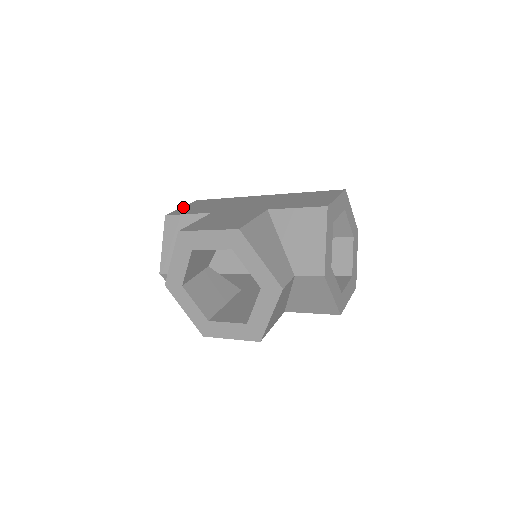
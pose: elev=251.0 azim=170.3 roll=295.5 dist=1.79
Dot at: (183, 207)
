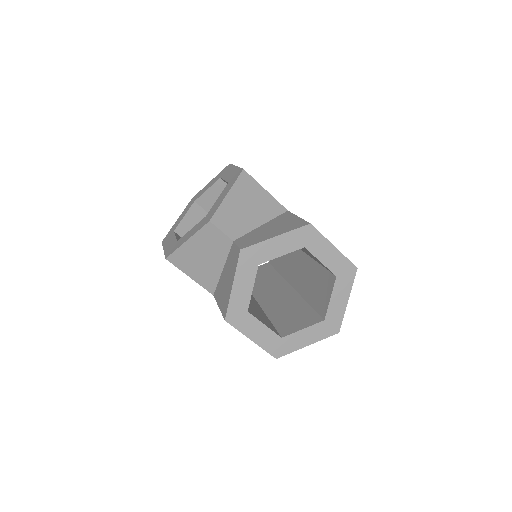
Dot at: occluded
